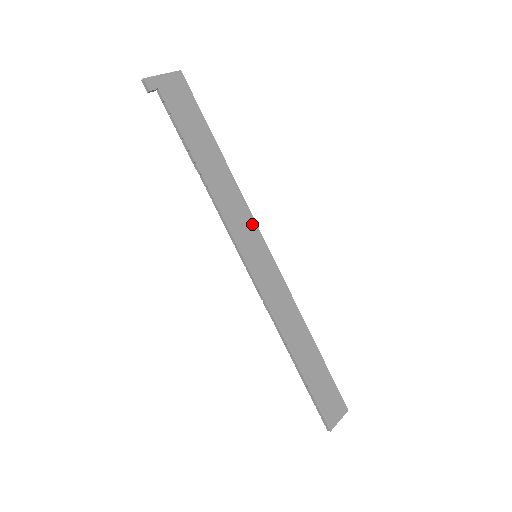
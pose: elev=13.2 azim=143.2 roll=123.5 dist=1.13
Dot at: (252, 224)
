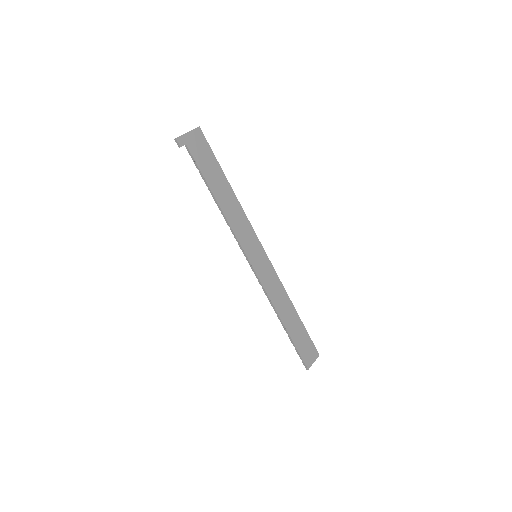
Dot at: (252, 234)
